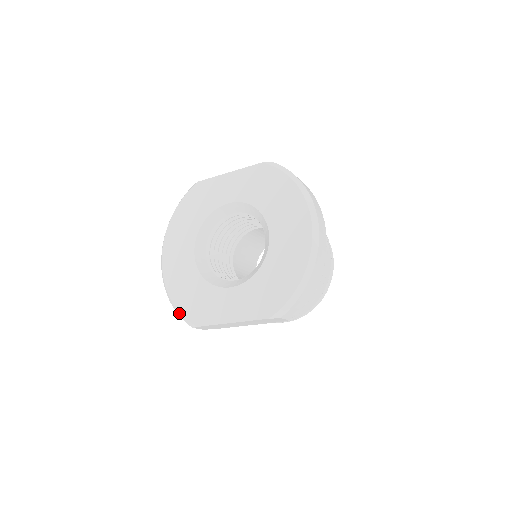
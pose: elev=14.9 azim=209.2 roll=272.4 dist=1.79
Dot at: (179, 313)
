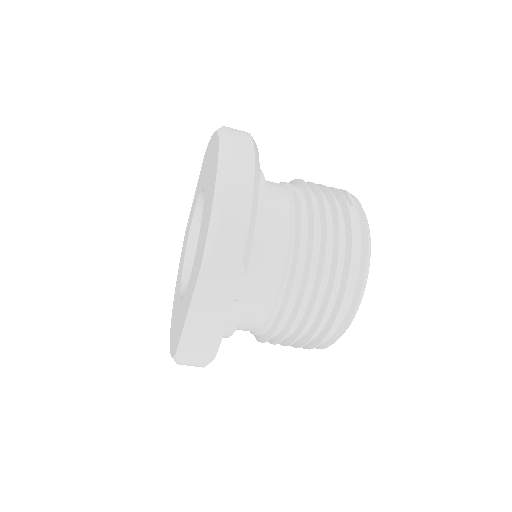
Dot at: occluded
